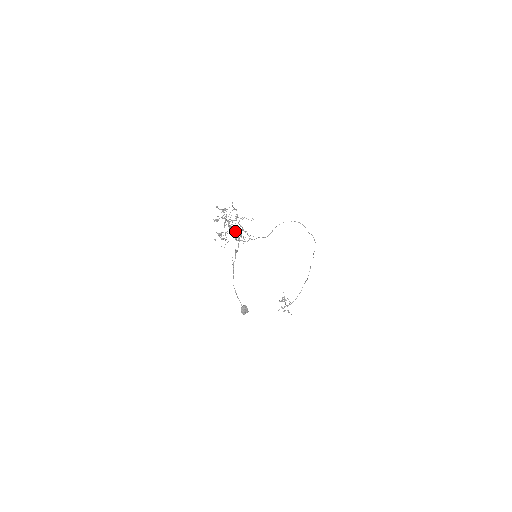
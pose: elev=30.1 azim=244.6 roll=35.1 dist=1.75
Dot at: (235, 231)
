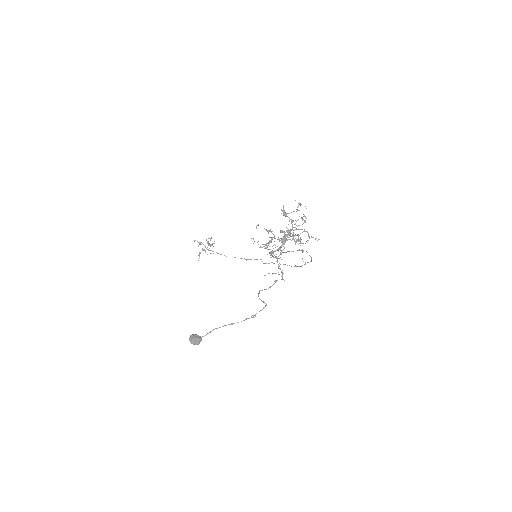
Dot at: occluded
